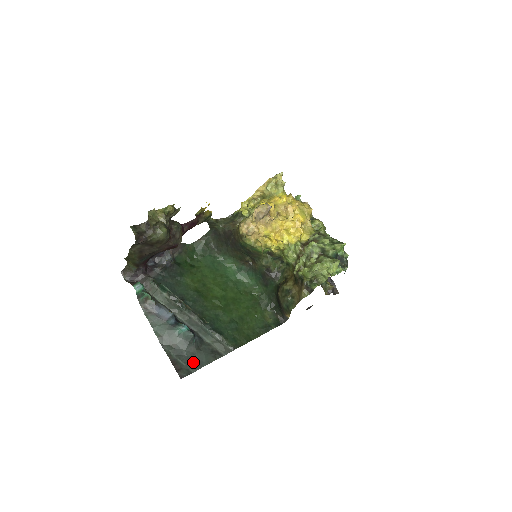
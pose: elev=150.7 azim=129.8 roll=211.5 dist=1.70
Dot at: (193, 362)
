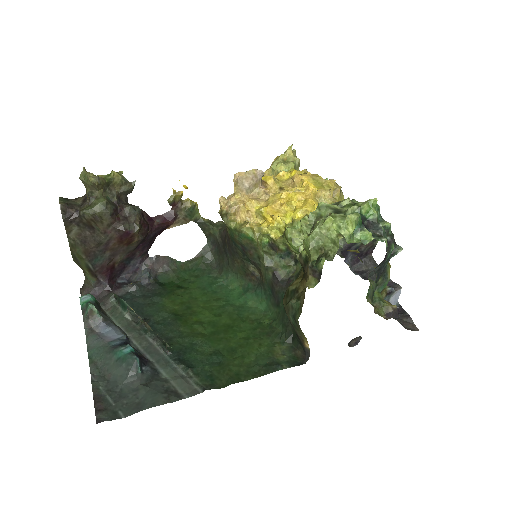
Dot at: (129, 402)
